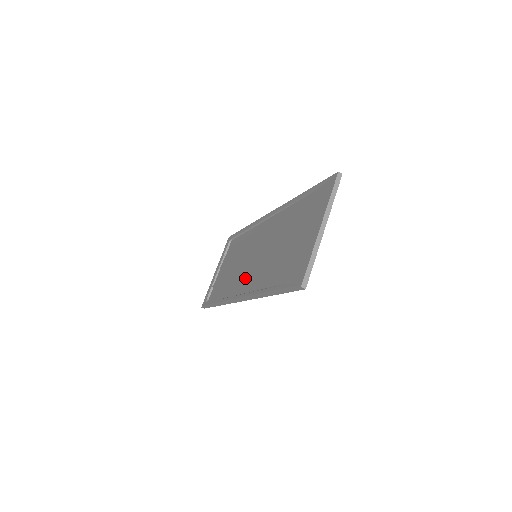
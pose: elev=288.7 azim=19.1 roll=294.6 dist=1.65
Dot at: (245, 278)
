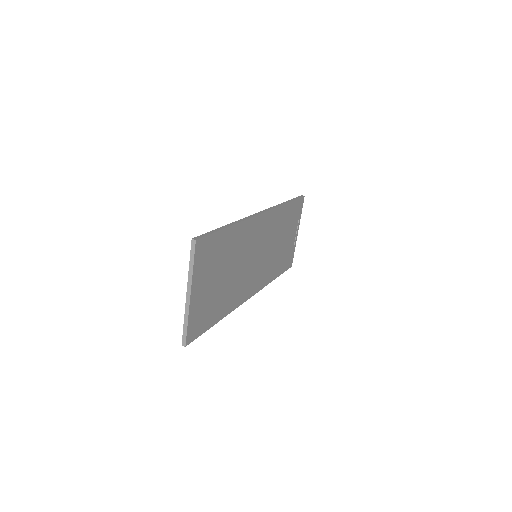
Dot at: occluded
